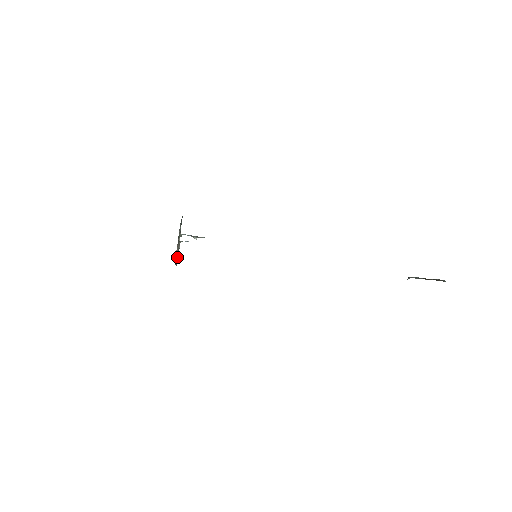
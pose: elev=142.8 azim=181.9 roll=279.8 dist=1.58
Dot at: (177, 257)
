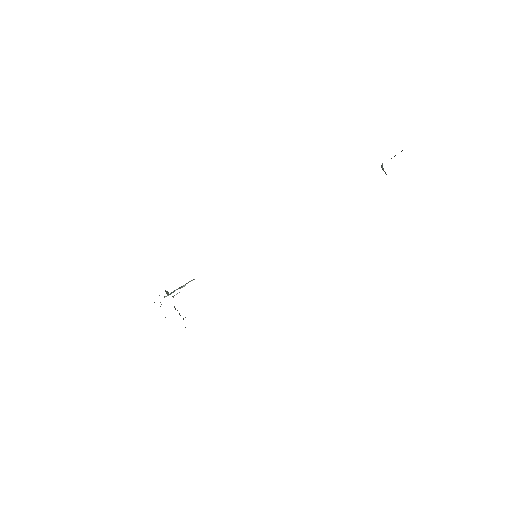
Dot at: occluded
